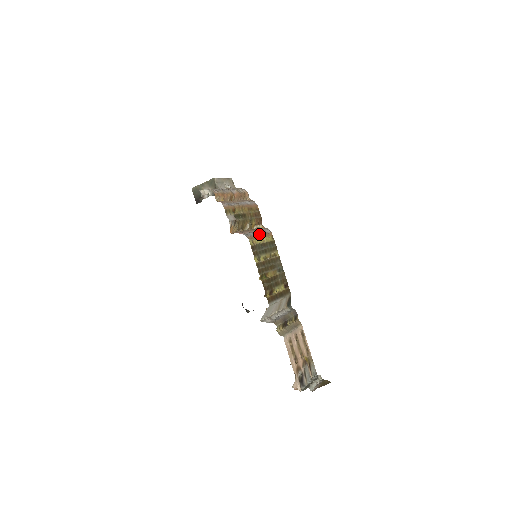
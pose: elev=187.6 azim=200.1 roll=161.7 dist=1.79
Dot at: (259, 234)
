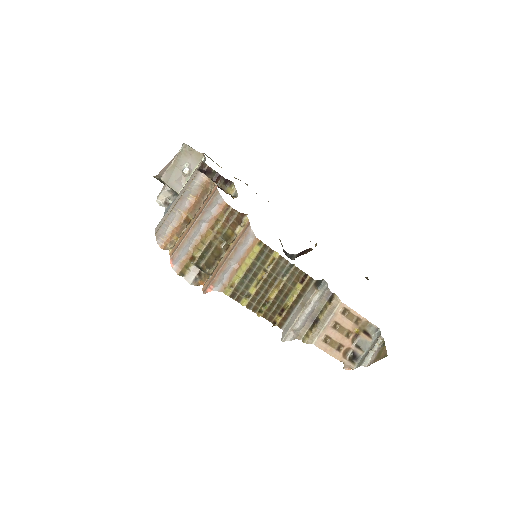
Dot at: (236, 265)
